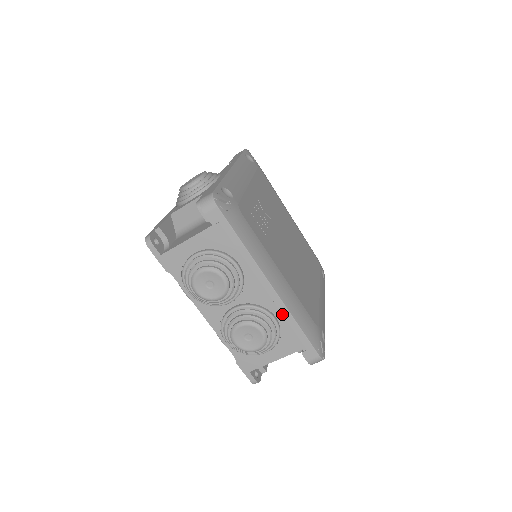
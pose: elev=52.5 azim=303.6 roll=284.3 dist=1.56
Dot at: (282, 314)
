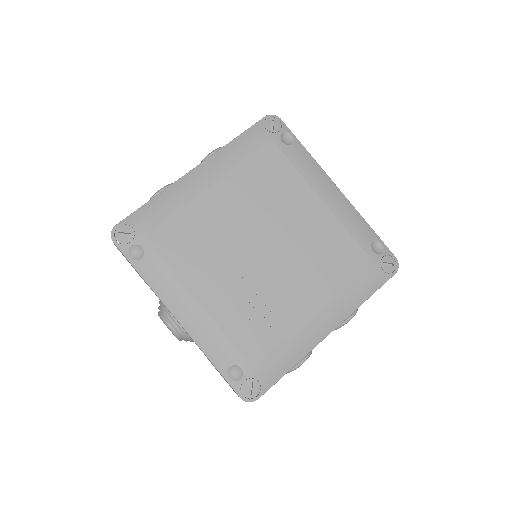
Dot at: occluded
